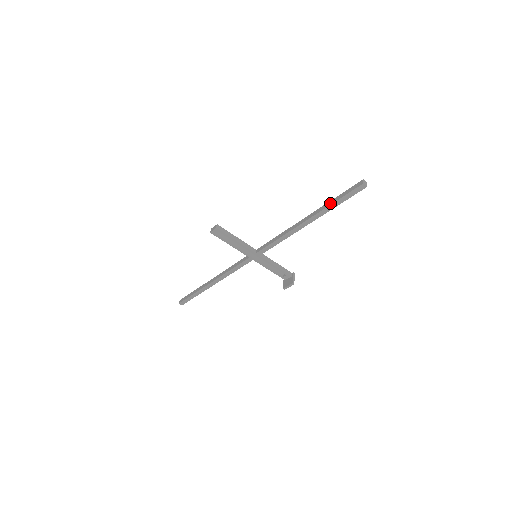
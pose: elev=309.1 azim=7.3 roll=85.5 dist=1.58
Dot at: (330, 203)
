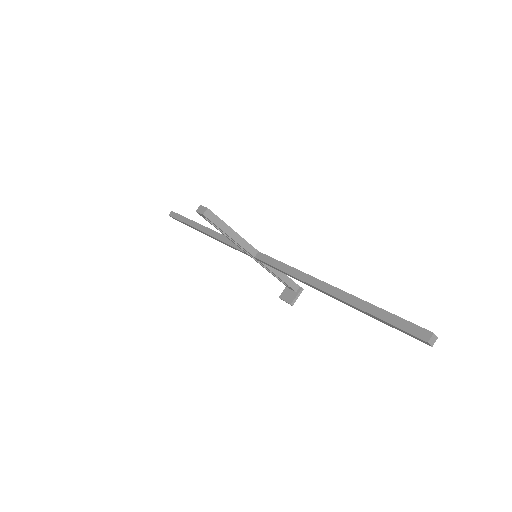
Dot at: (367, 308)
